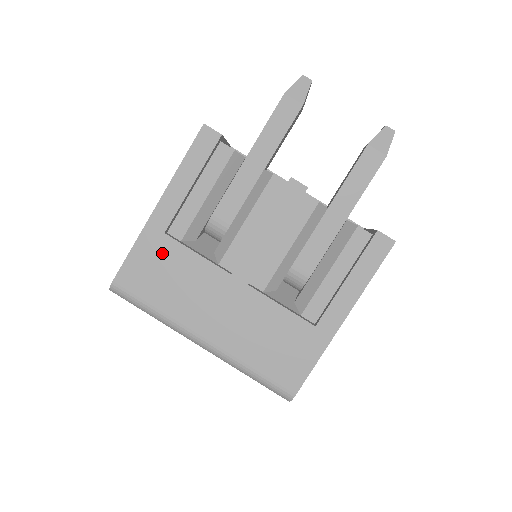
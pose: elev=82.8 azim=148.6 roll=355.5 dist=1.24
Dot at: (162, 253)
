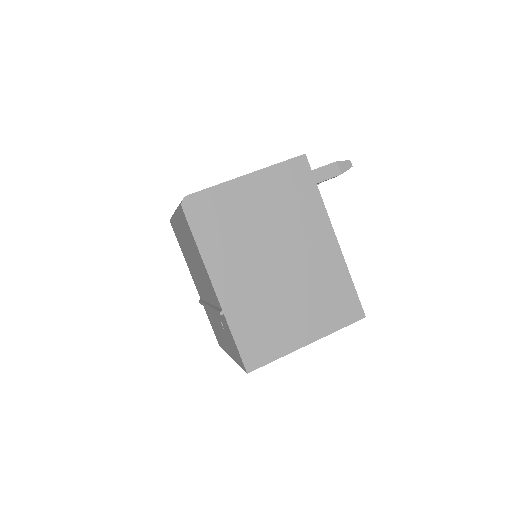
Dot at: occluded
